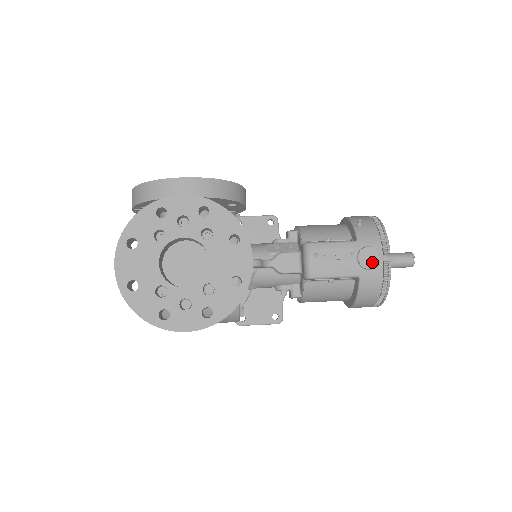
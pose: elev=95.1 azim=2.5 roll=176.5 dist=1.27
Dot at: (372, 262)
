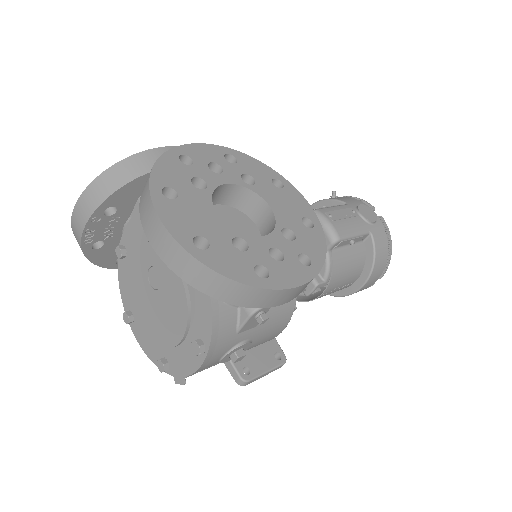
Dot at: (372, 216)
